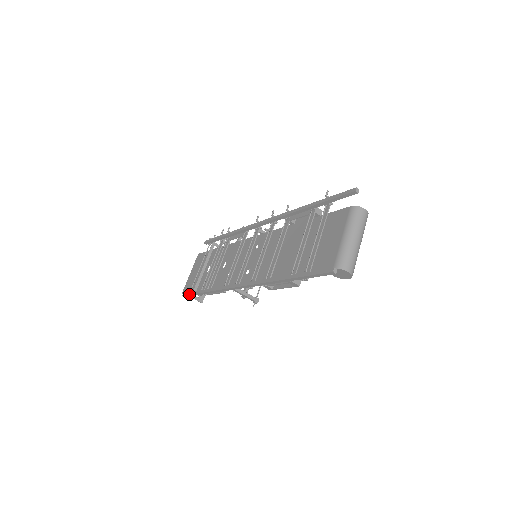
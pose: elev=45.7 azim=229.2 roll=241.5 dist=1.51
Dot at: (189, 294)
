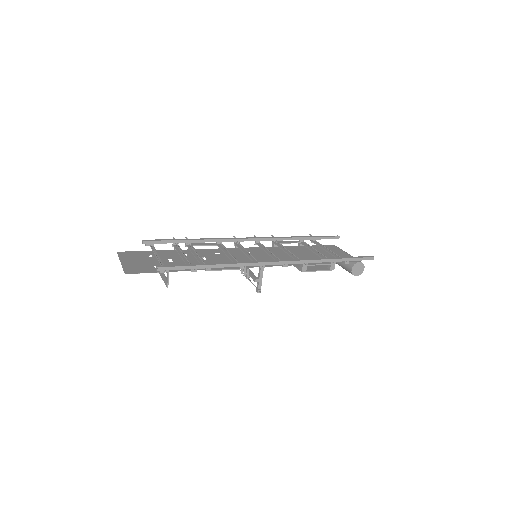
Dot at: (176, 265)
